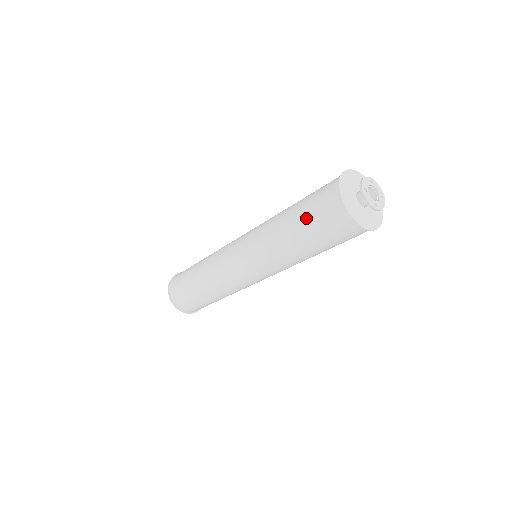
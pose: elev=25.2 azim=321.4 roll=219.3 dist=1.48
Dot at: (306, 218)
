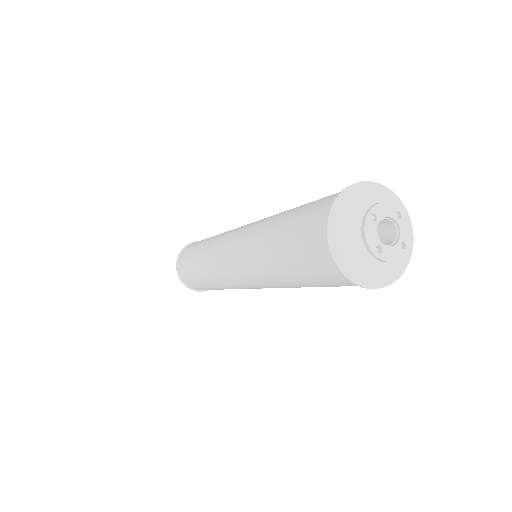
Dot at: (312, 283)
